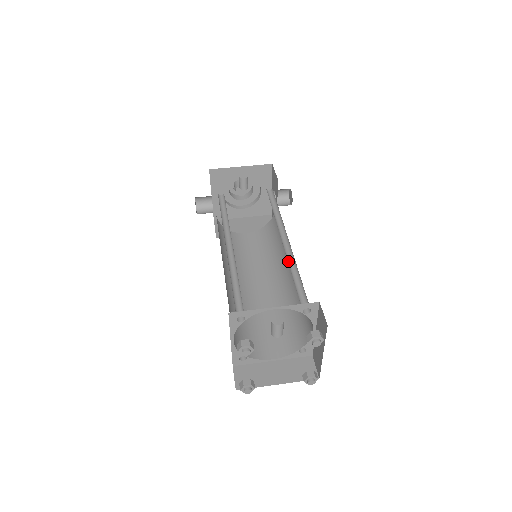
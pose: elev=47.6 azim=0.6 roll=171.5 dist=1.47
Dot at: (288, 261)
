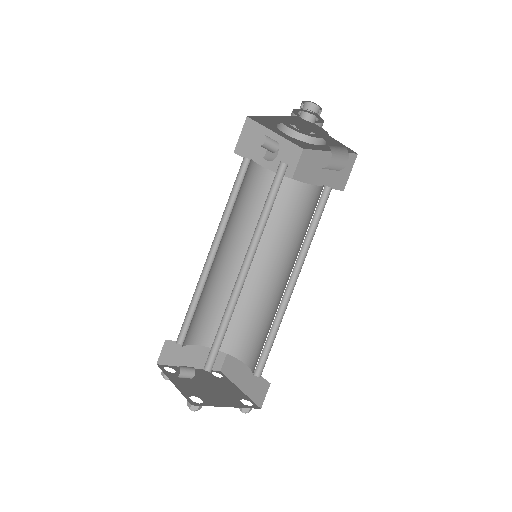
Dot at: (234, 300)
